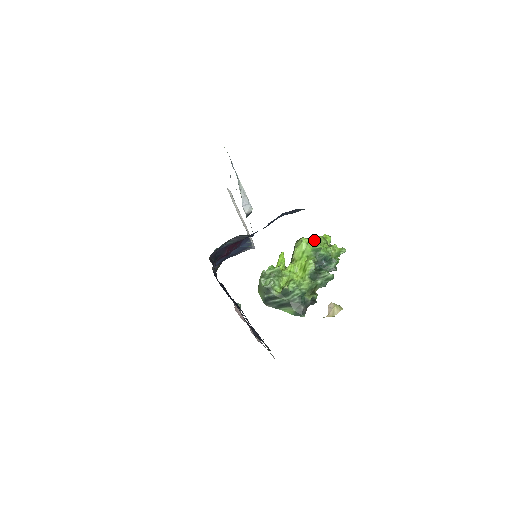
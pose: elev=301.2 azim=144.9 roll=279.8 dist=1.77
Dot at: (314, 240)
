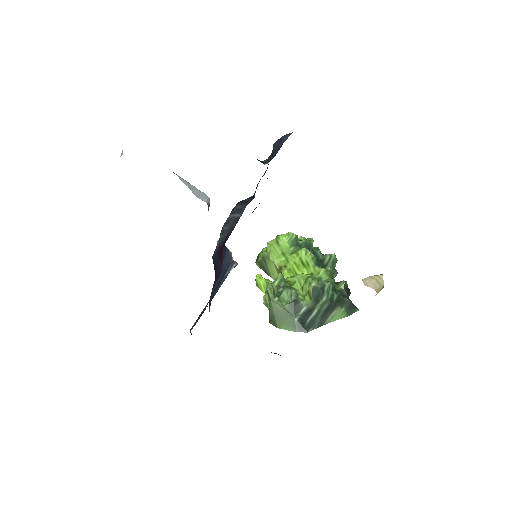
Dot at: (282, 234)
